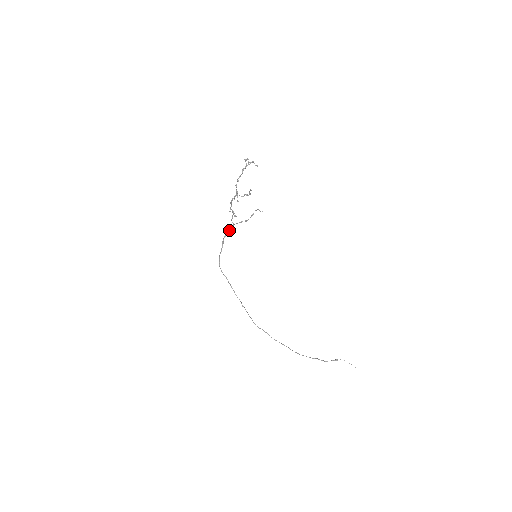
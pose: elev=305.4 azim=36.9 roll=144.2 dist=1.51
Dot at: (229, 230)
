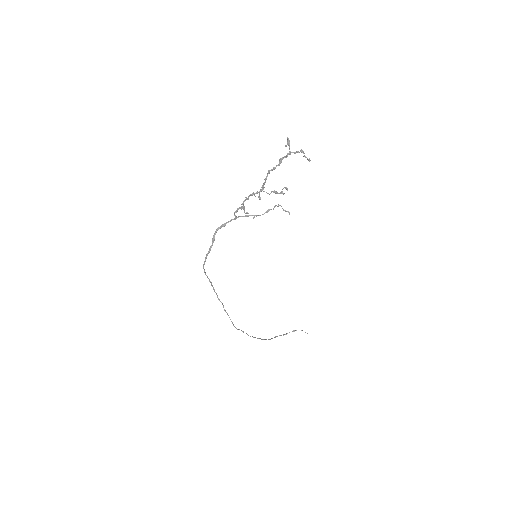
Dot at: (226, 223)
